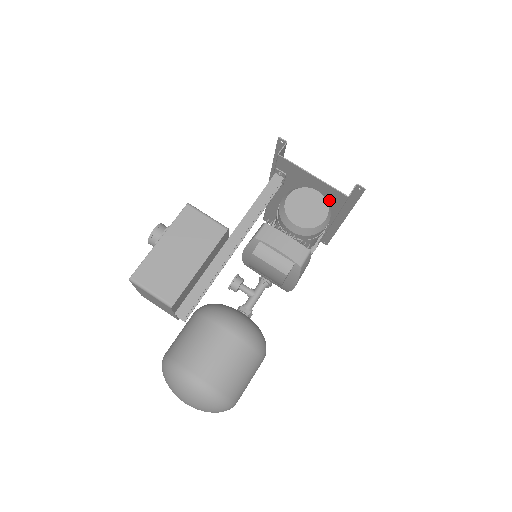
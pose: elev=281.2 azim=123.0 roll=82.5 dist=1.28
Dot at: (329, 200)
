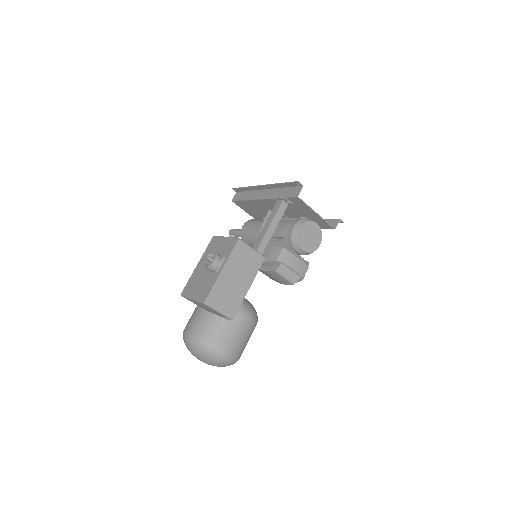
Dot at: occluded
